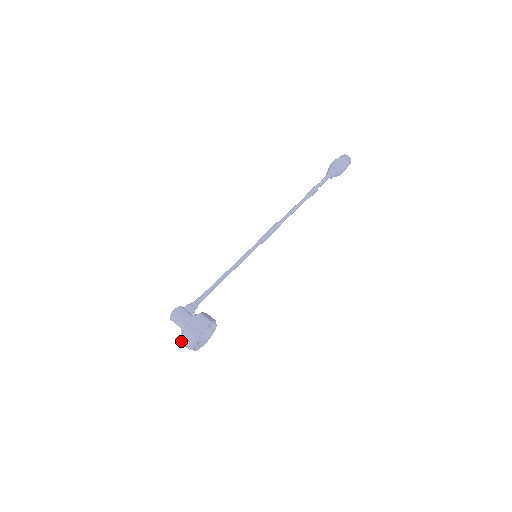
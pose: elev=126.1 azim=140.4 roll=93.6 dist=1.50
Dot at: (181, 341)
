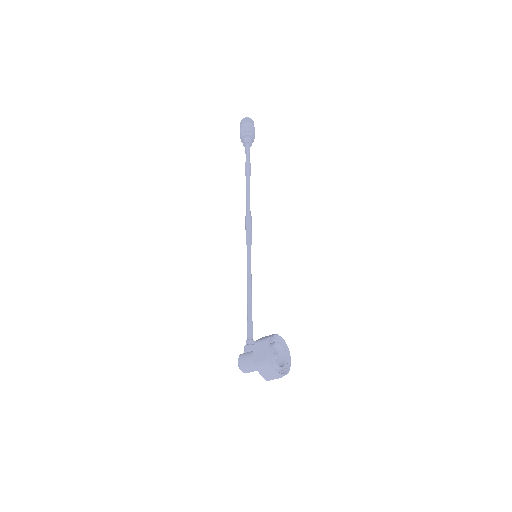
Dot at: (267, 379)
